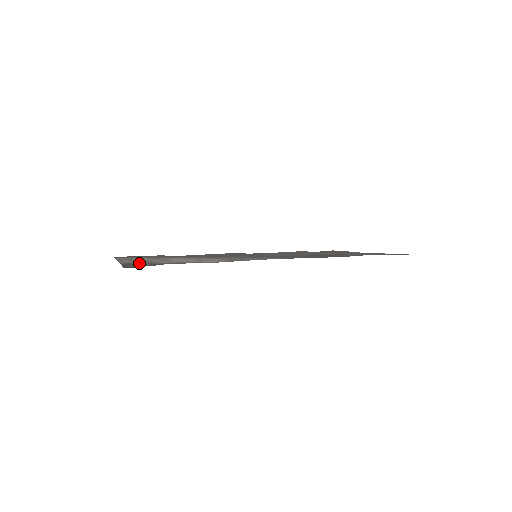
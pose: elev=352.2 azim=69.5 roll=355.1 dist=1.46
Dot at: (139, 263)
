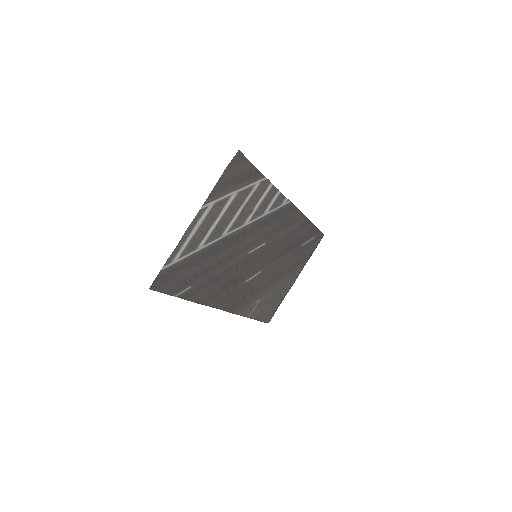
Dot at: (226, 185)
